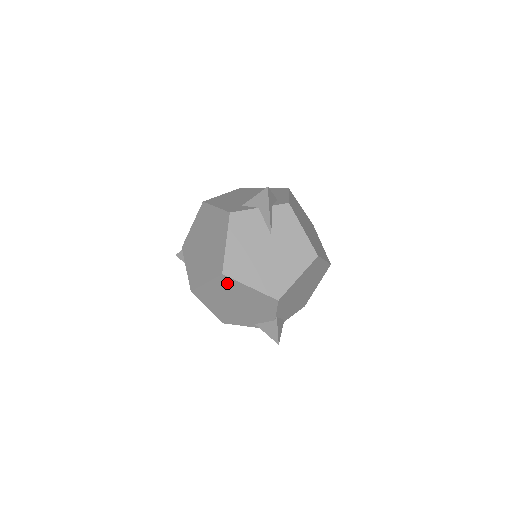
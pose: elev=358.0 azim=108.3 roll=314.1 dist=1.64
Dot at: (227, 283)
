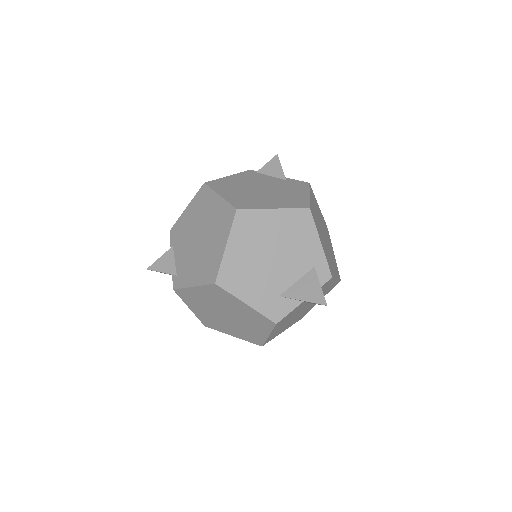
Dot at: occluded
